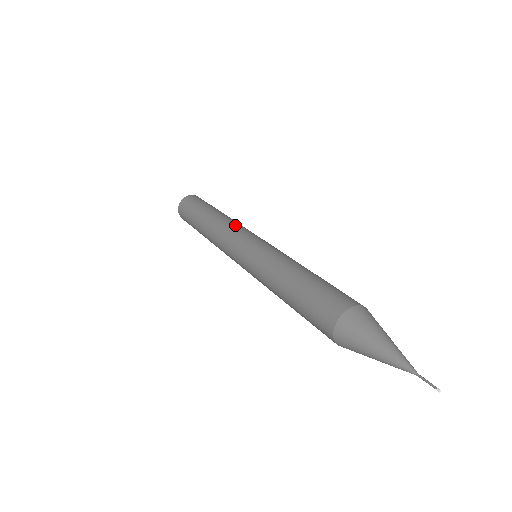
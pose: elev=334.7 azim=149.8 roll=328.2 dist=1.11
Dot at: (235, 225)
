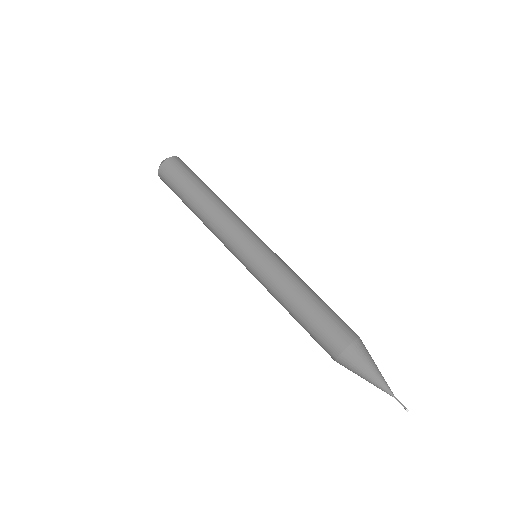
Dot at: (228, 224)
